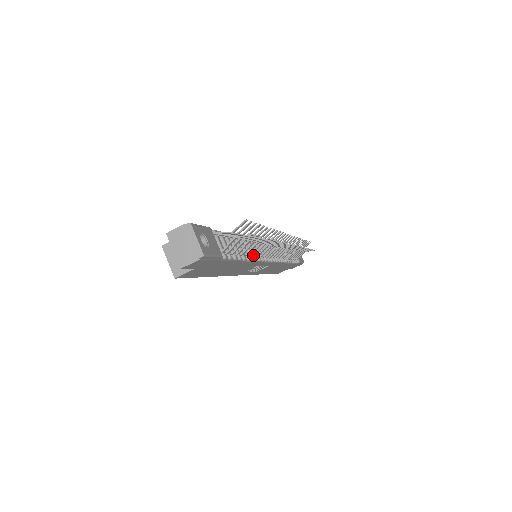
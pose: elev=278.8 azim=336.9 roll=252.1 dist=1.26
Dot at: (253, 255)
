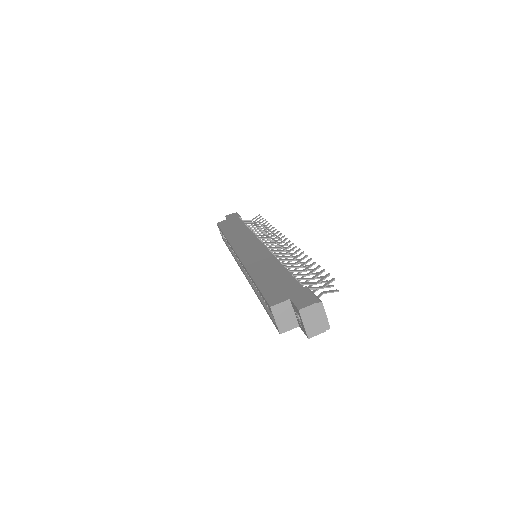
Dot at: occluded
